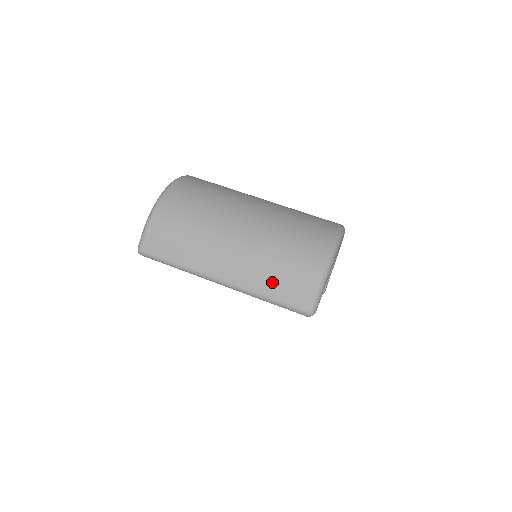
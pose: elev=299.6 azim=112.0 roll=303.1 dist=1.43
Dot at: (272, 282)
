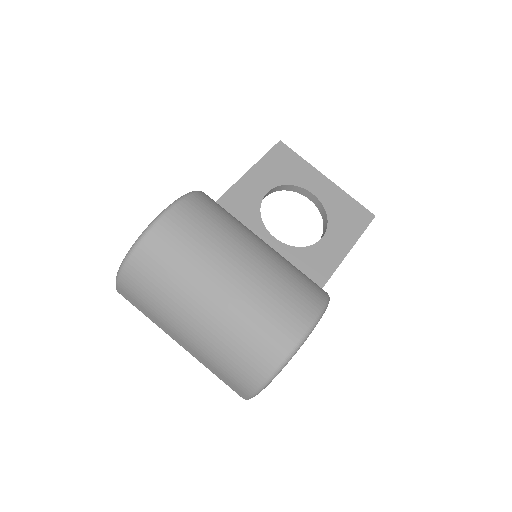
Dot at: (216, 371)
